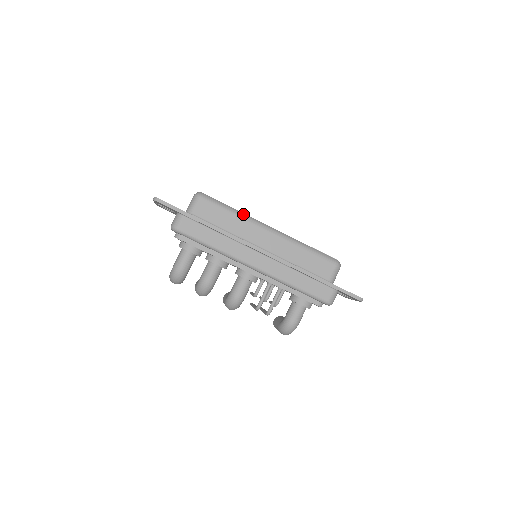
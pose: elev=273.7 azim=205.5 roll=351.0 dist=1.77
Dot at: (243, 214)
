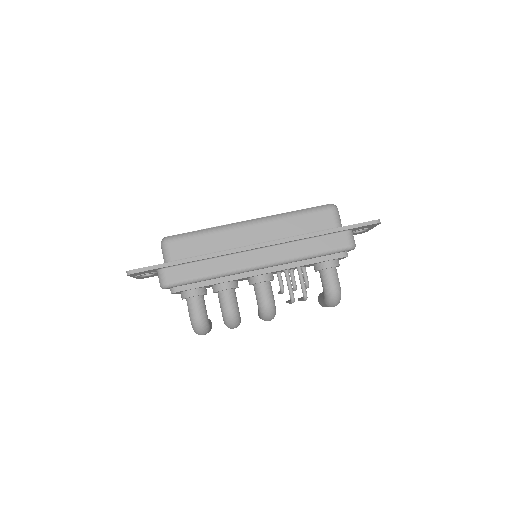
Dot at: (215, 228)
